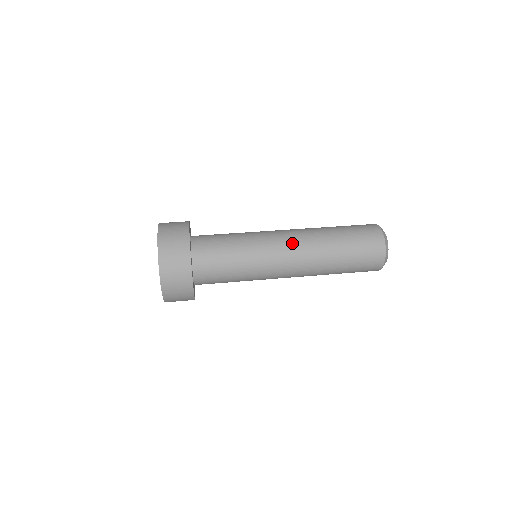
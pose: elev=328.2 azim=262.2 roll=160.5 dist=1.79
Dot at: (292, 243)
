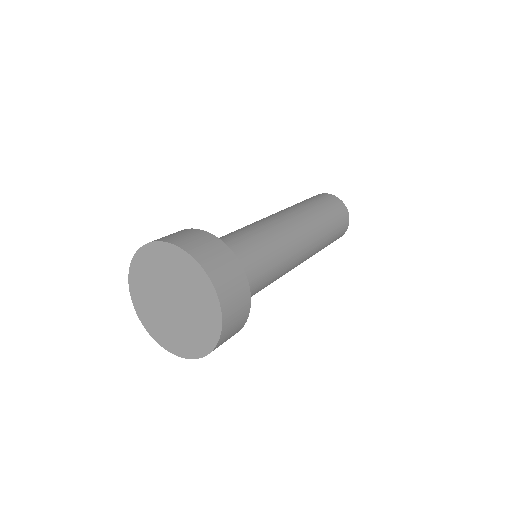
Dot at: (304, 247)
